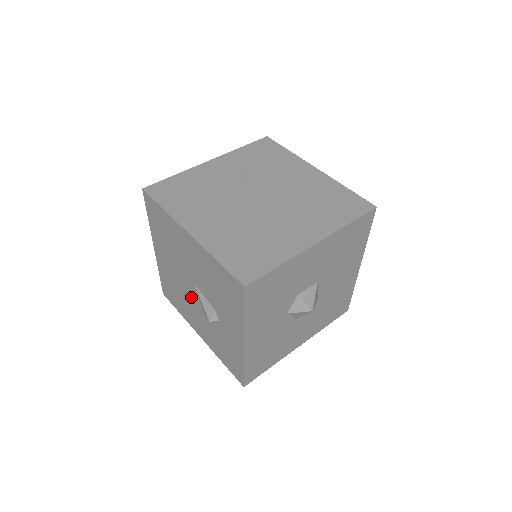
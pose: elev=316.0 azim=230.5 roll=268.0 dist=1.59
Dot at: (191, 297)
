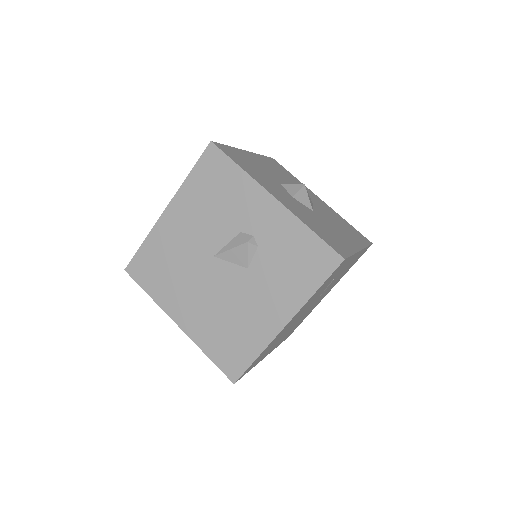
Dot at: (230, 285)
